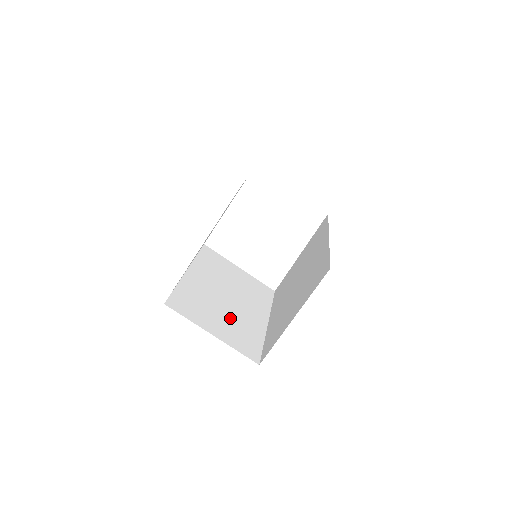
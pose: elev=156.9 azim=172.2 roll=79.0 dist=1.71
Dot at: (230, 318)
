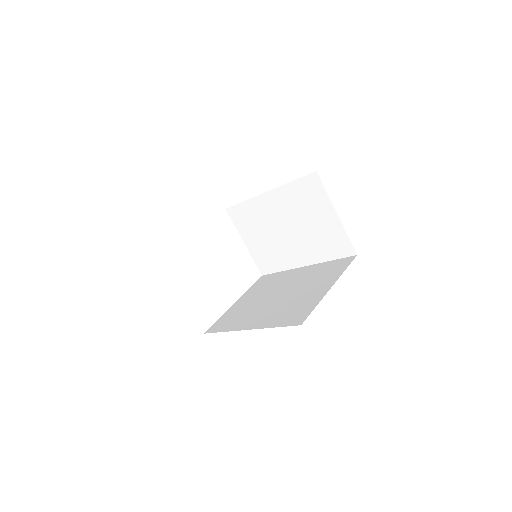
Dot at: occluded
